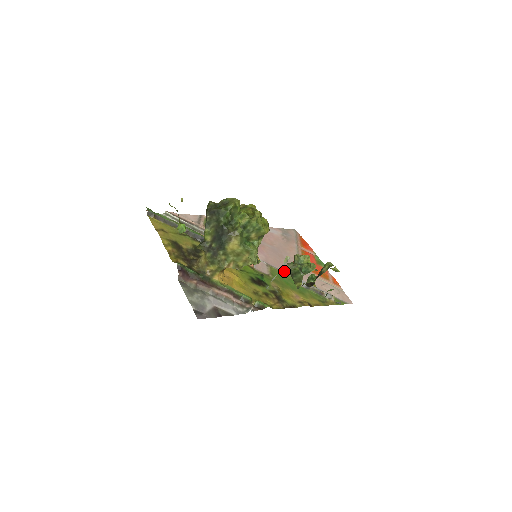
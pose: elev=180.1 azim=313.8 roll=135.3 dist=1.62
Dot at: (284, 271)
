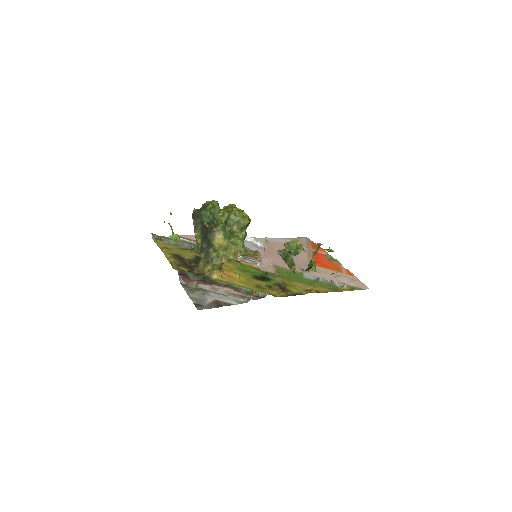
Dot at: occluded
